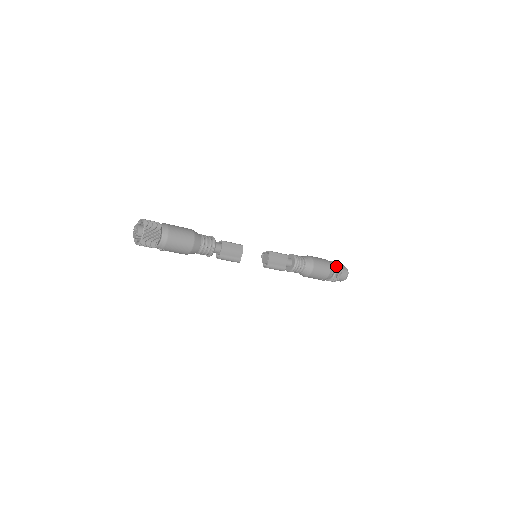
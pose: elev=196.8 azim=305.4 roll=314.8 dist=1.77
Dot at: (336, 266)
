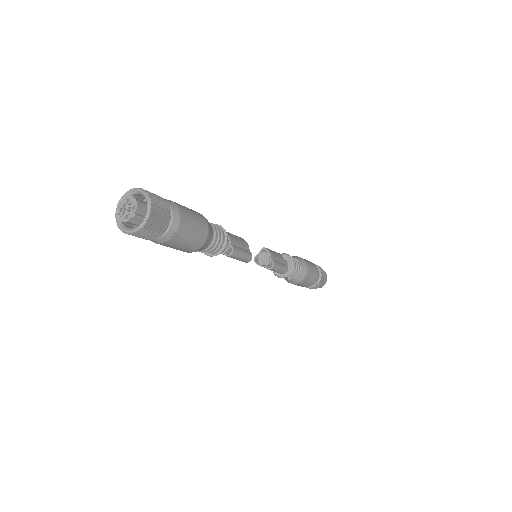
Dot at: (315, 264)
